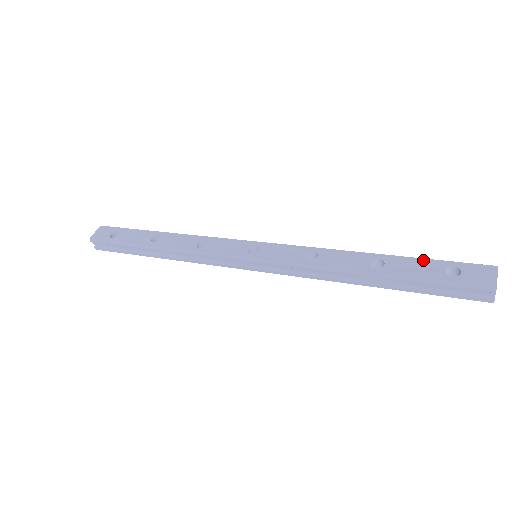
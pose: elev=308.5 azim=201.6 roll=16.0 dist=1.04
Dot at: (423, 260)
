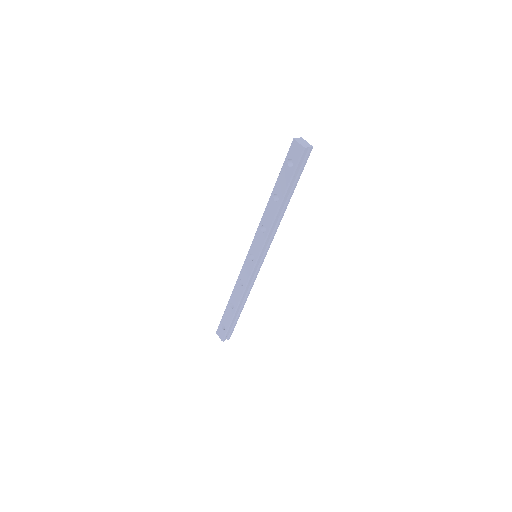
Dot at: (280, 174)
